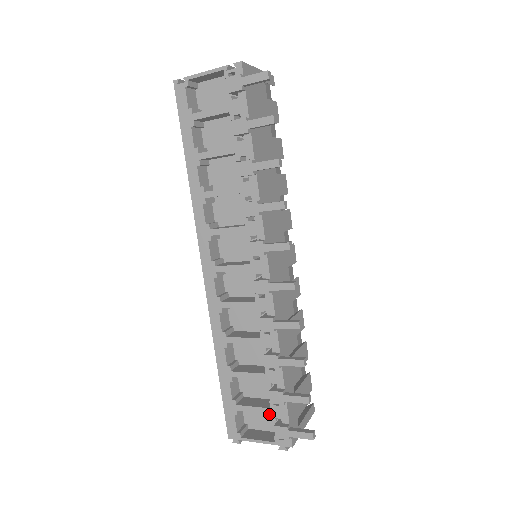
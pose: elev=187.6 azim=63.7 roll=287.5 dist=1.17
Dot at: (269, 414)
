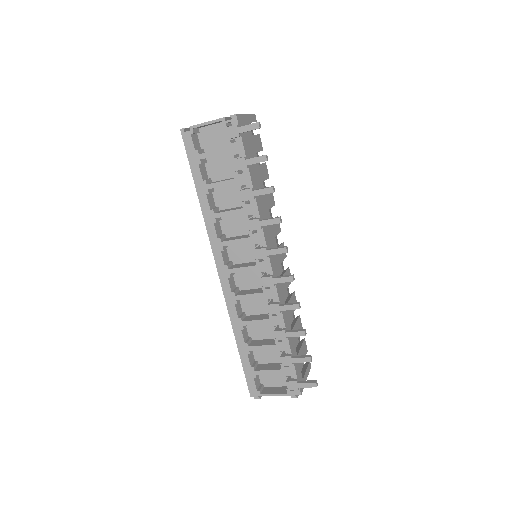
Dot at: (279, 374)
